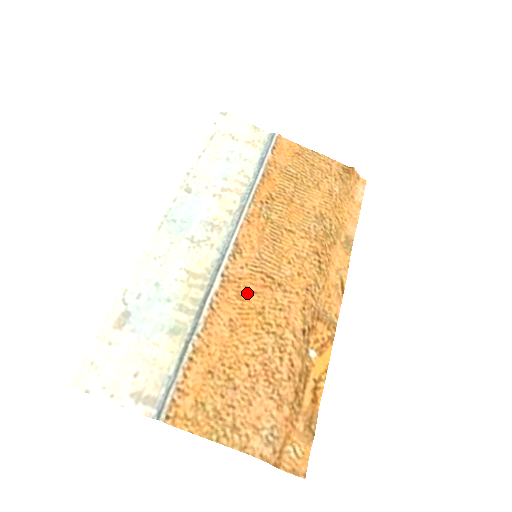
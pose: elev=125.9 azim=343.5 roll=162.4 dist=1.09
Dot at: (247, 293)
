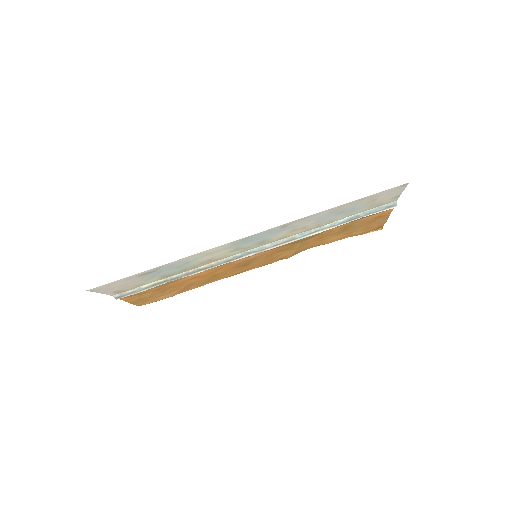
Dot at: (224, 269)
